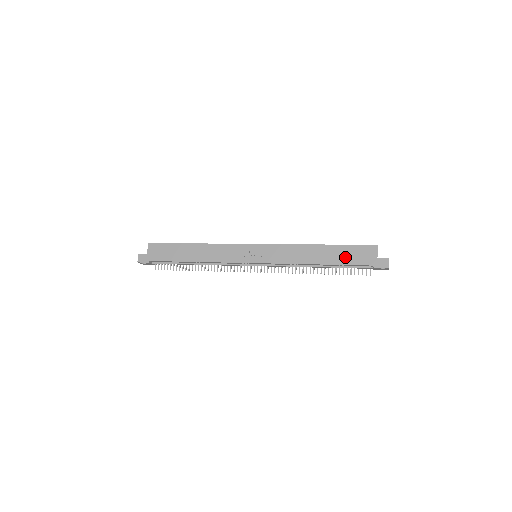
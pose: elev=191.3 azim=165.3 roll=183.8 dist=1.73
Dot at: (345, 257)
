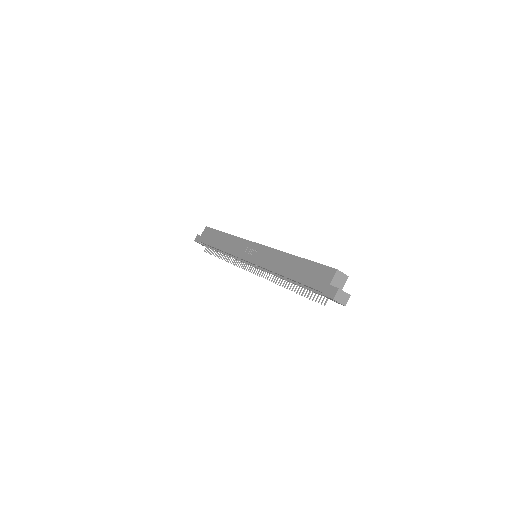
Dot at: (305, 275)
